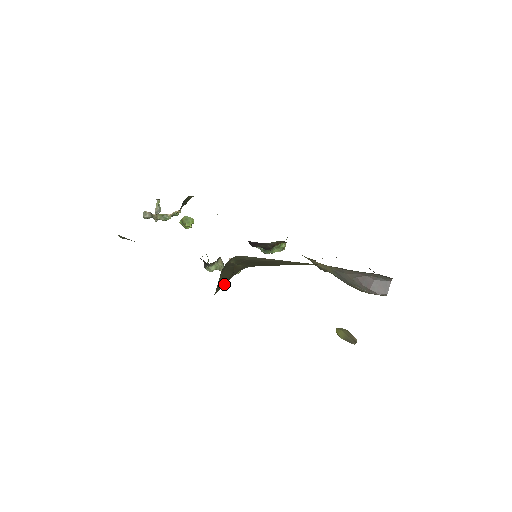
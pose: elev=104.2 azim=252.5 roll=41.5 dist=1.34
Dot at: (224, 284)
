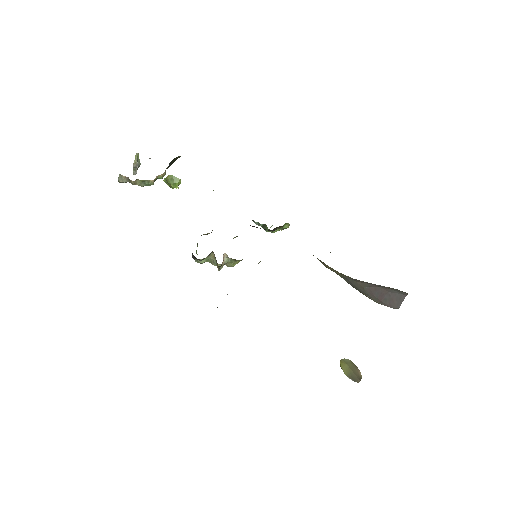
Dot at: occluded
